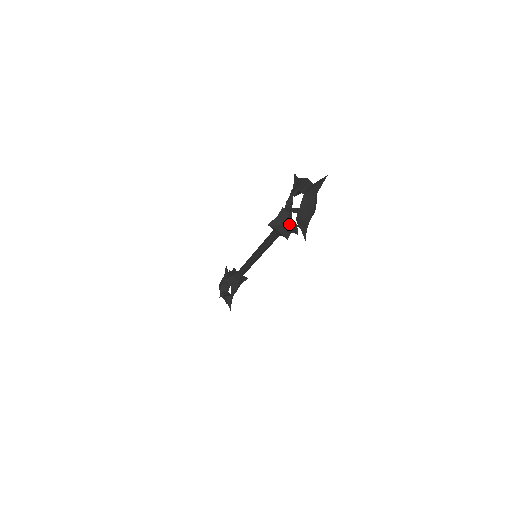
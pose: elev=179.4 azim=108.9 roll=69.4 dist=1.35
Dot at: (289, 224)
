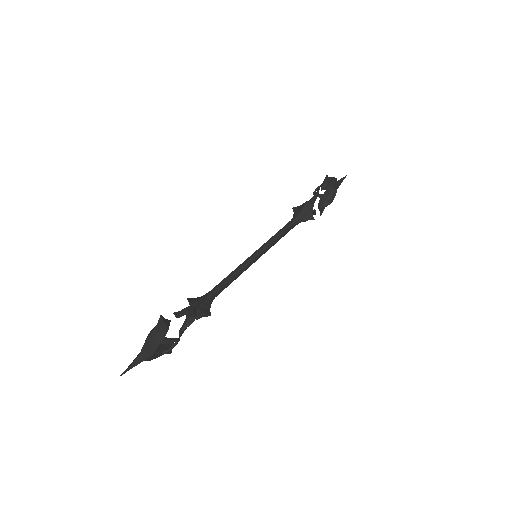
Dot at: (186, 321)
